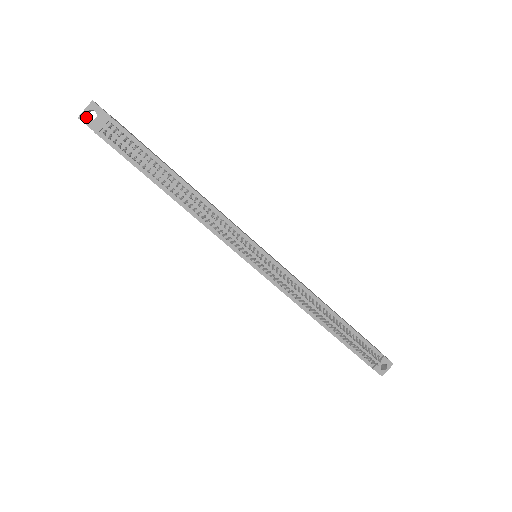
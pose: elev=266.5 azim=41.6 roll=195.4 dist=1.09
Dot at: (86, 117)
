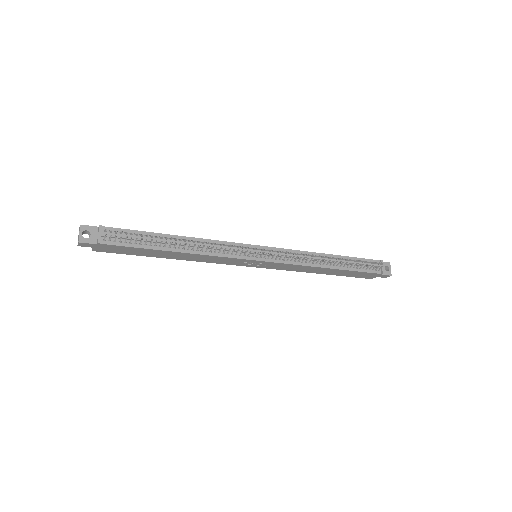
Dot at: (84, 238)
